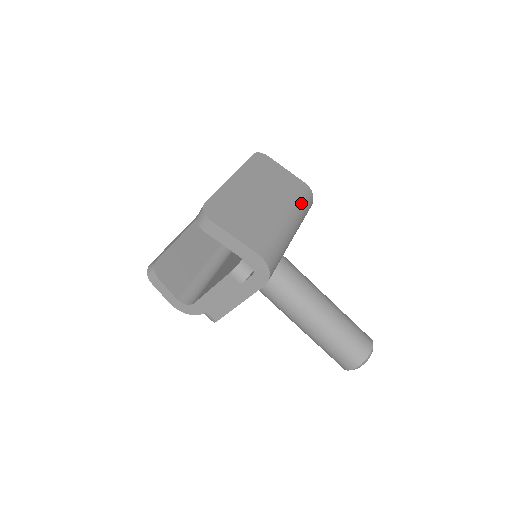
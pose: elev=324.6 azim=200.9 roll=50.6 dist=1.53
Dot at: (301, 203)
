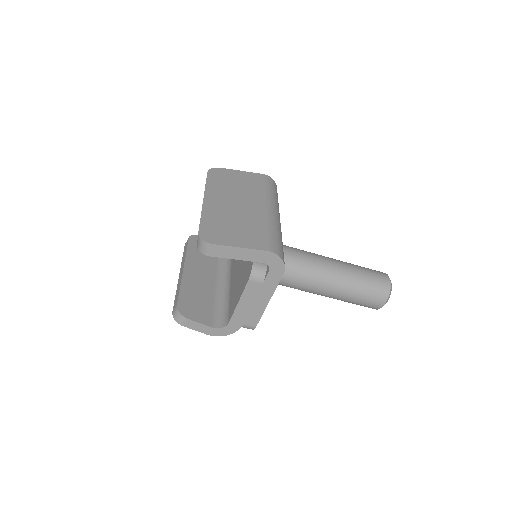
Dot at: (270, 192)
